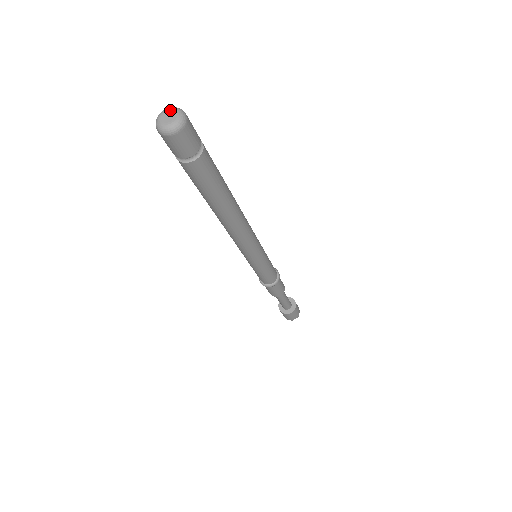
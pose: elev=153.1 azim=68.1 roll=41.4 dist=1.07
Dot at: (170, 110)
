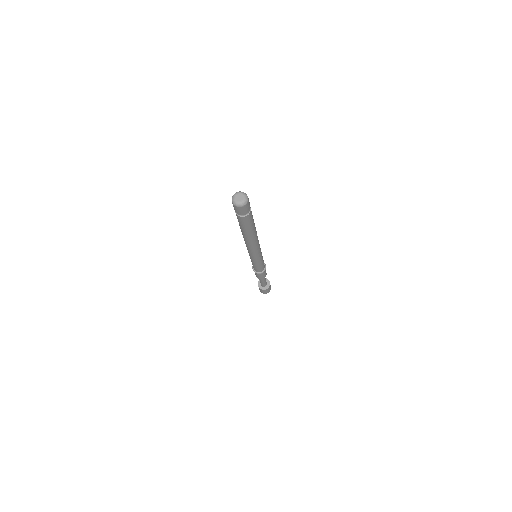
Dot at: (241, 194)
